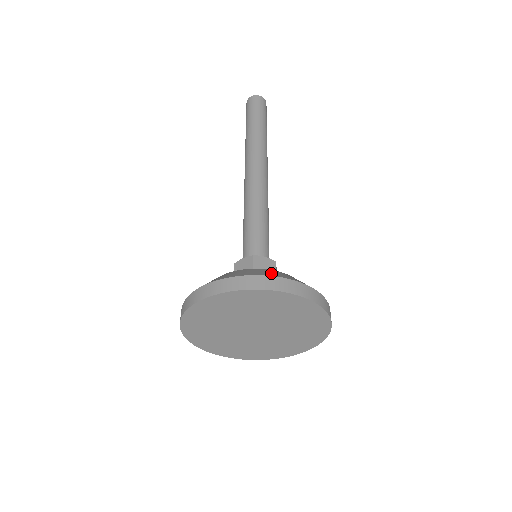
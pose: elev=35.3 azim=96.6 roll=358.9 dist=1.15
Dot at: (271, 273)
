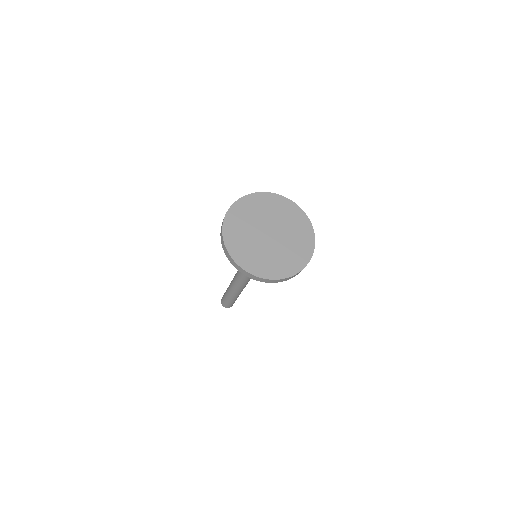
Dot at: occluded
